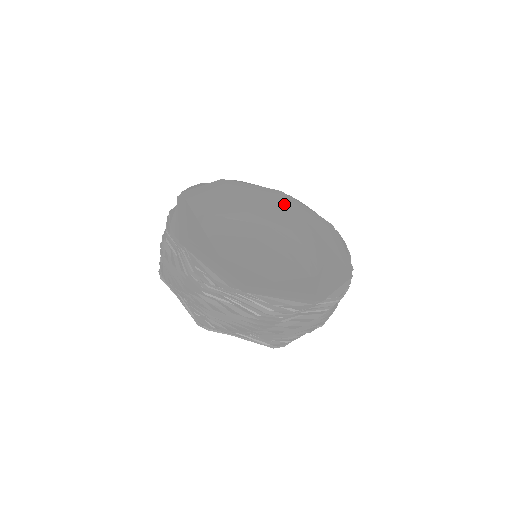
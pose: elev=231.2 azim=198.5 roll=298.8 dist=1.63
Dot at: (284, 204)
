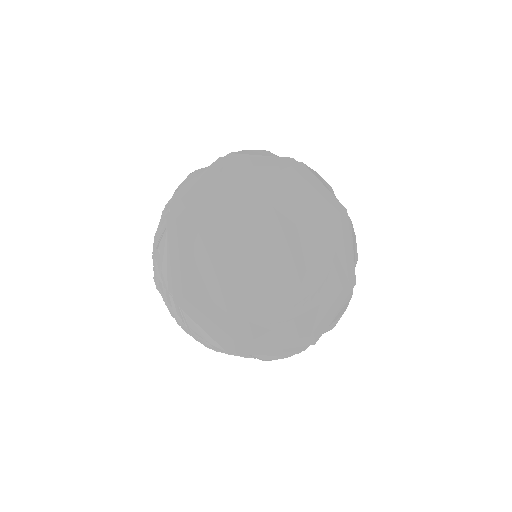
Dot at: (240, 180)
